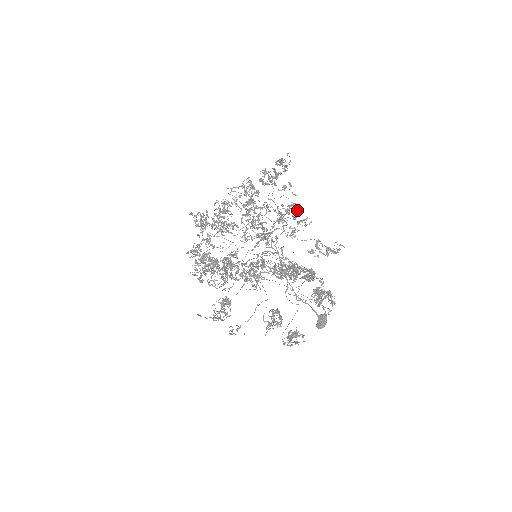
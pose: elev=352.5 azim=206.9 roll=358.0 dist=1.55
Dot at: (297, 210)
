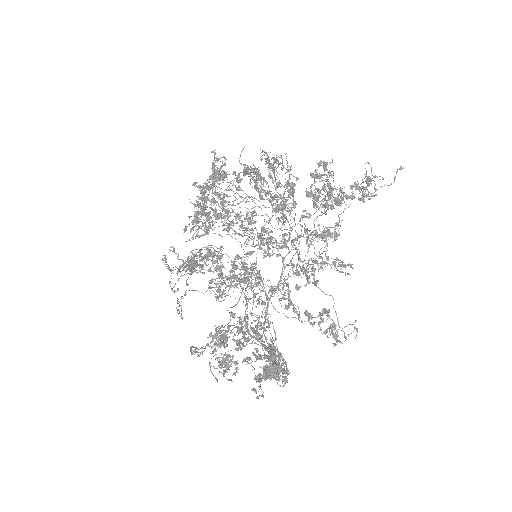
Dot at: (313, 277)
